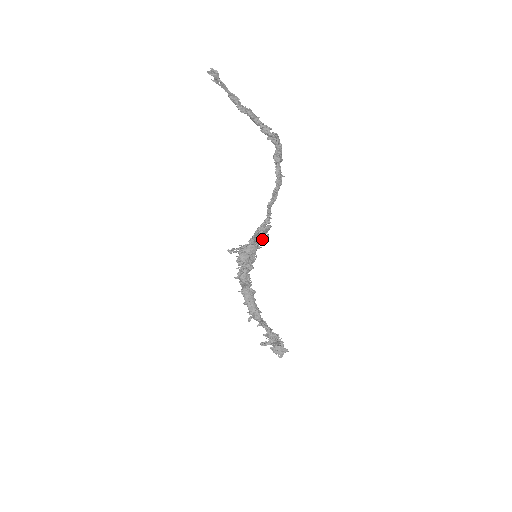
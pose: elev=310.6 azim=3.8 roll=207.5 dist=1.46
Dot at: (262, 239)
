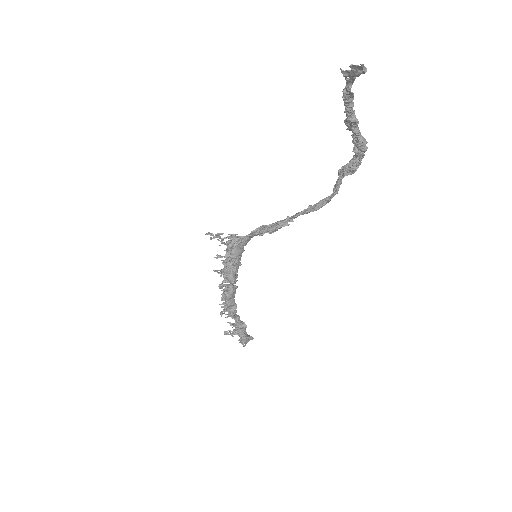
Dot at: occluded
